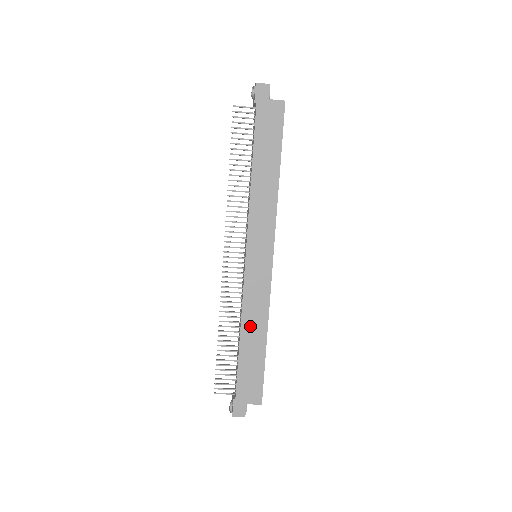
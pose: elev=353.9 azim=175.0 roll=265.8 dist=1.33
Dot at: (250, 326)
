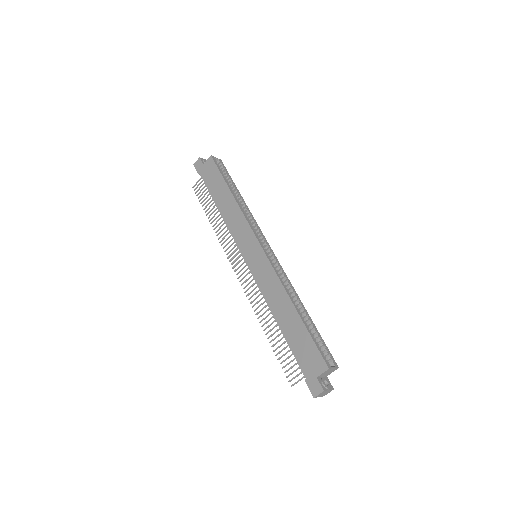
Dot at: (278, 307)
